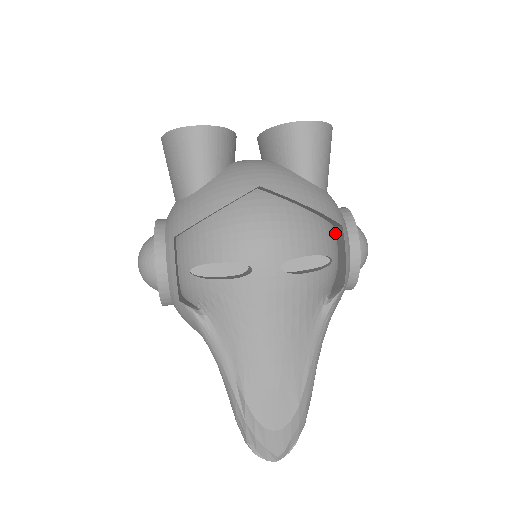
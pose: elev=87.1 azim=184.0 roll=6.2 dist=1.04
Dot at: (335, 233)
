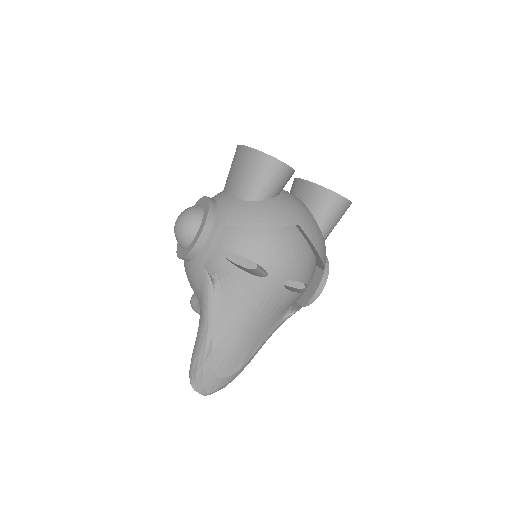
Dot at: occluded
